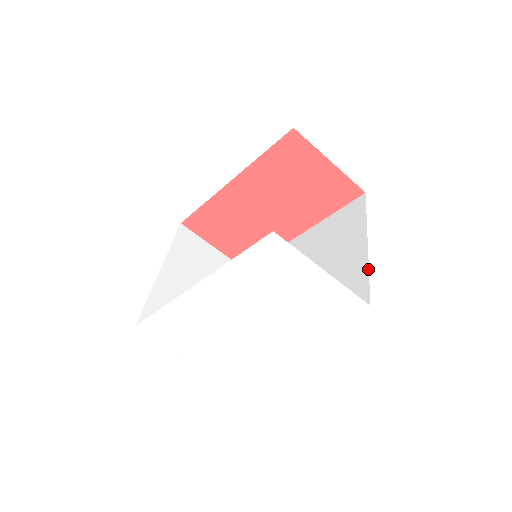
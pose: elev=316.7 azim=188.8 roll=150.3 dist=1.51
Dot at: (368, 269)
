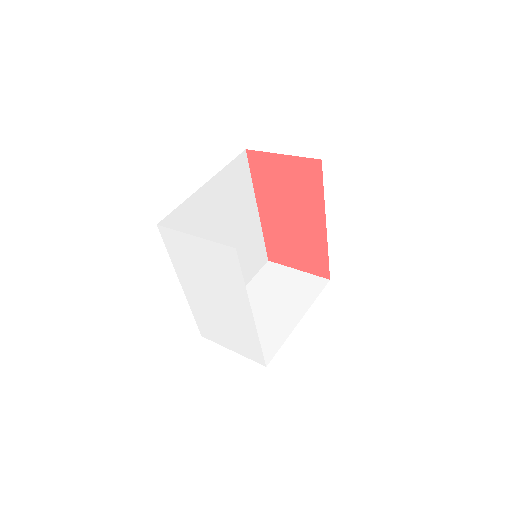
Dot at: occluded
